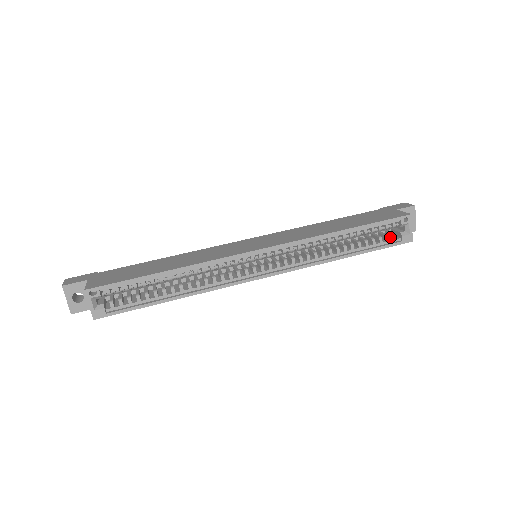
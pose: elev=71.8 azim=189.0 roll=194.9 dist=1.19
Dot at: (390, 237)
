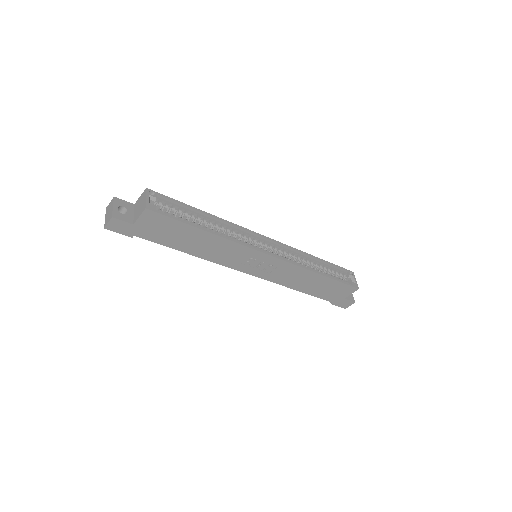
Dot at: occluded
